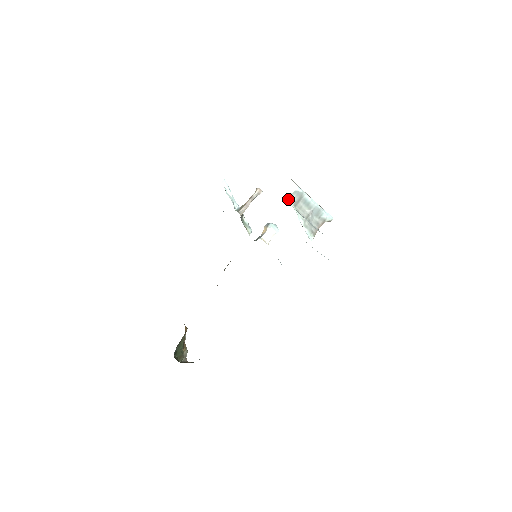
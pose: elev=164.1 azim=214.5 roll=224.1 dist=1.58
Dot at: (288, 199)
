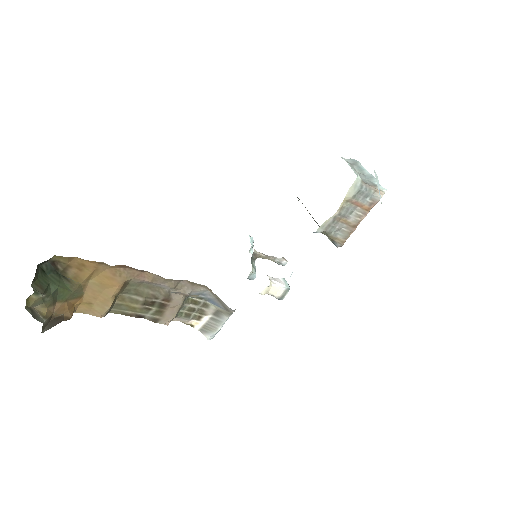
Dot at: (342, 158)
